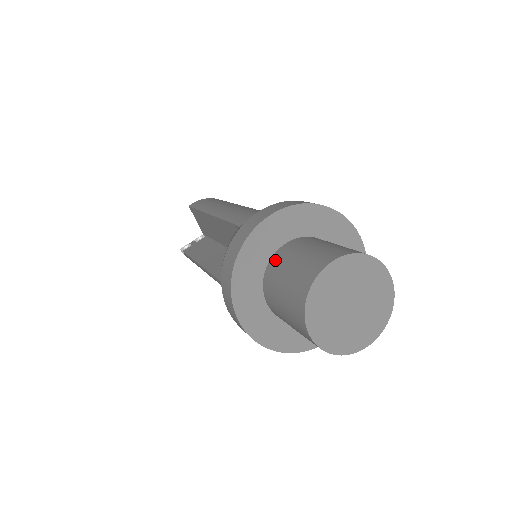
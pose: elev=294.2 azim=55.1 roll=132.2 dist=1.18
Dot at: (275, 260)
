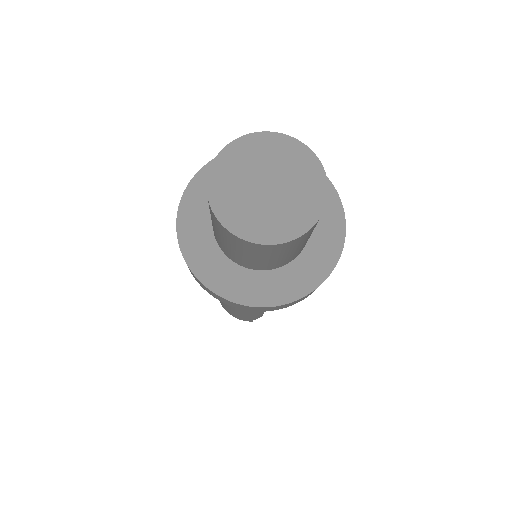
Dot at: occluded
